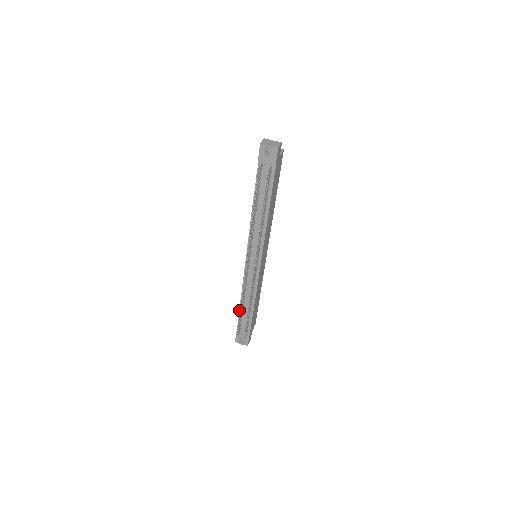
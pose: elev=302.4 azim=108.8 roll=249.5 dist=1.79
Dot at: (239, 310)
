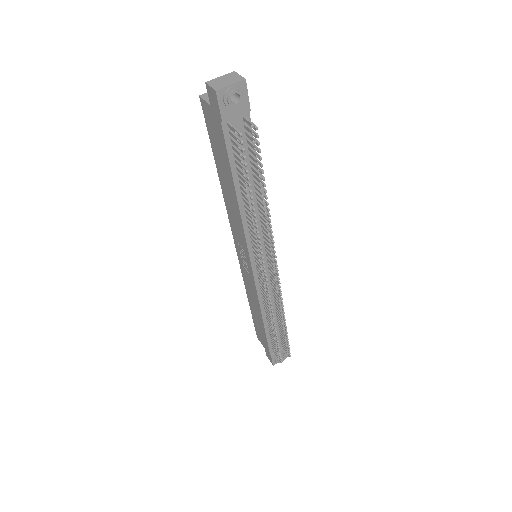
Dot at: (274, 331)
